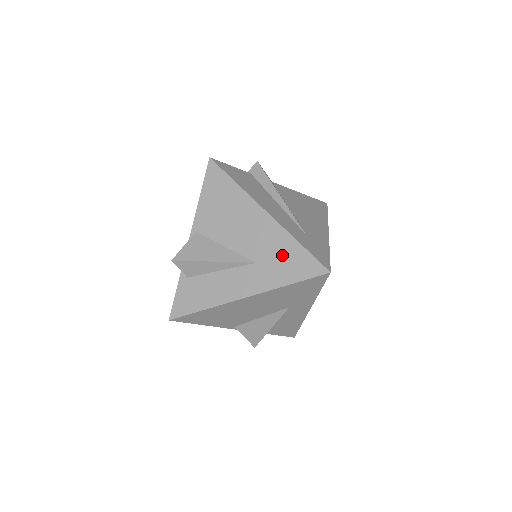
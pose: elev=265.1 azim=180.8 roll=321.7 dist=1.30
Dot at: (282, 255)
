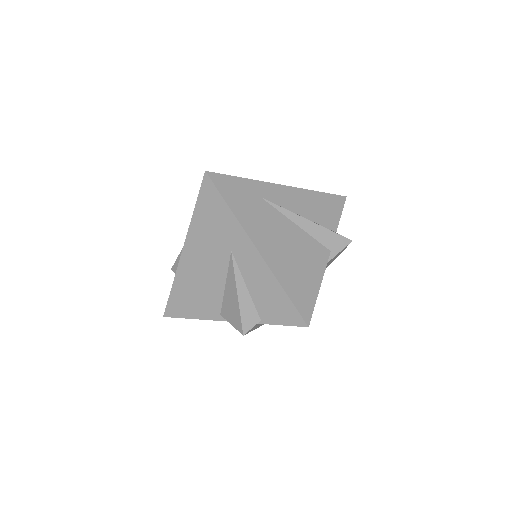
Dot at: occluded
